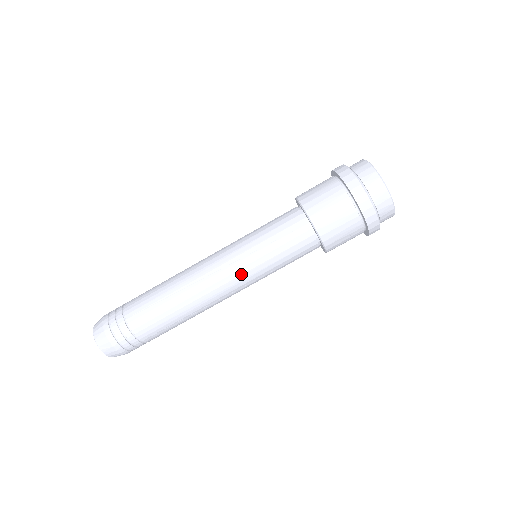
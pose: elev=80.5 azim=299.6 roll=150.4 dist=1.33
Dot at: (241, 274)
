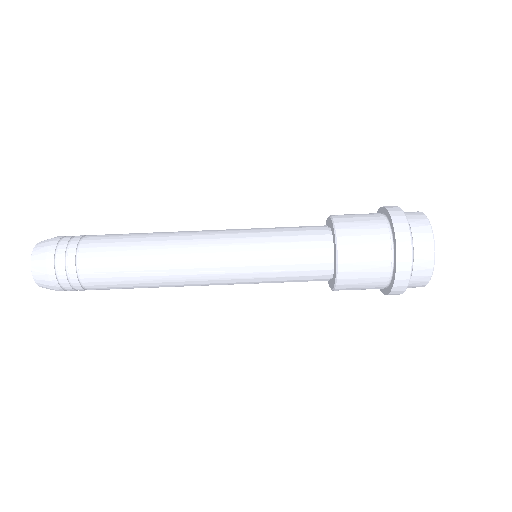
Dot at: (233, 282)
